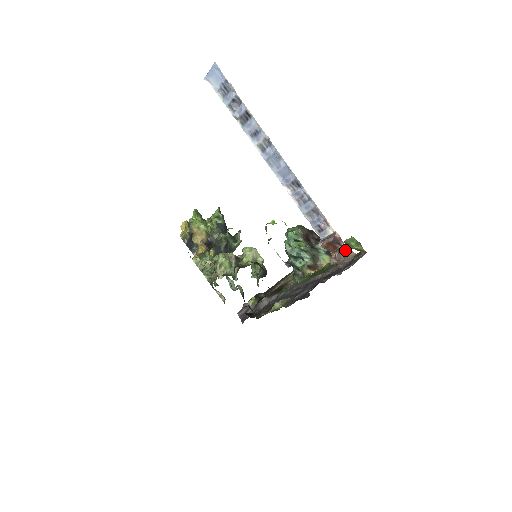
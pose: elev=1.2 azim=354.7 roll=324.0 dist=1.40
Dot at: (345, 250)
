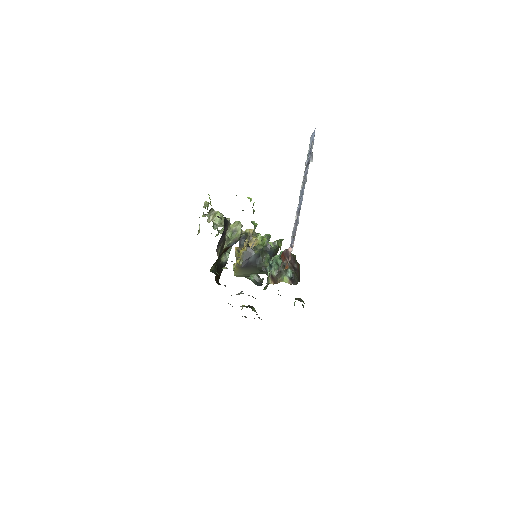
Dot at: (285, 260)
